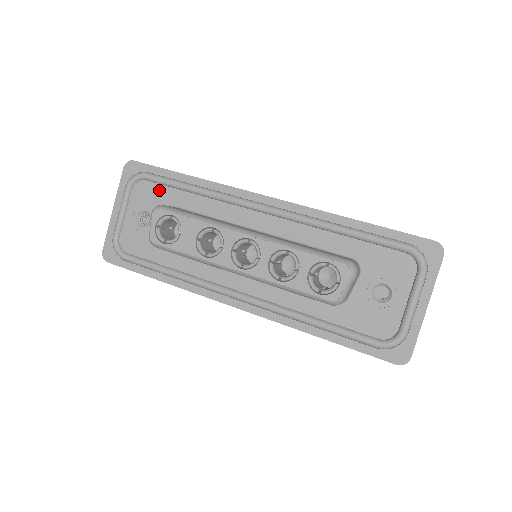
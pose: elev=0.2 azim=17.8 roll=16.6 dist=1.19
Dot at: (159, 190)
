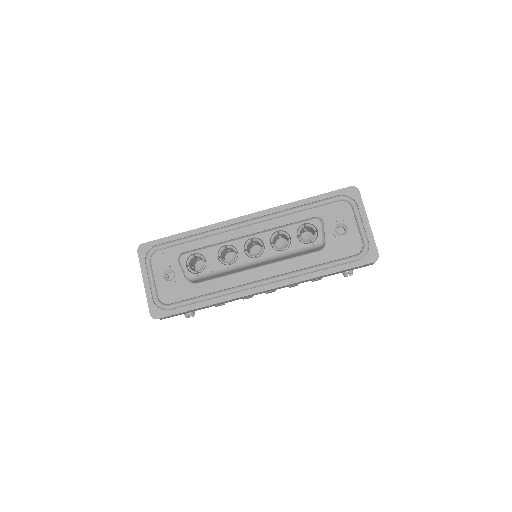
Dot at: (171, 251)
